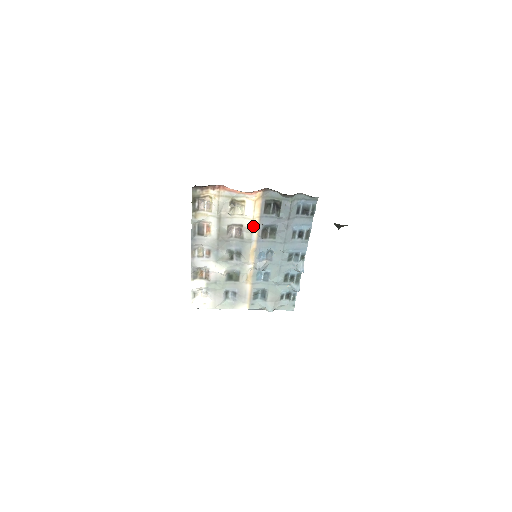
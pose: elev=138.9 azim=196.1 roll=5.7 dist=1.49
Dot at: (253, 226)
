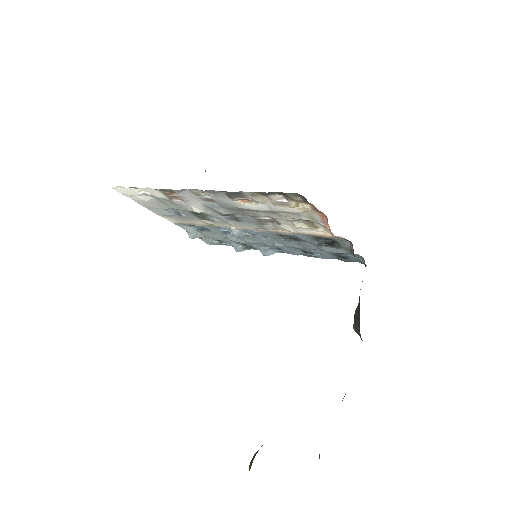
Dot at: (287, 230)
